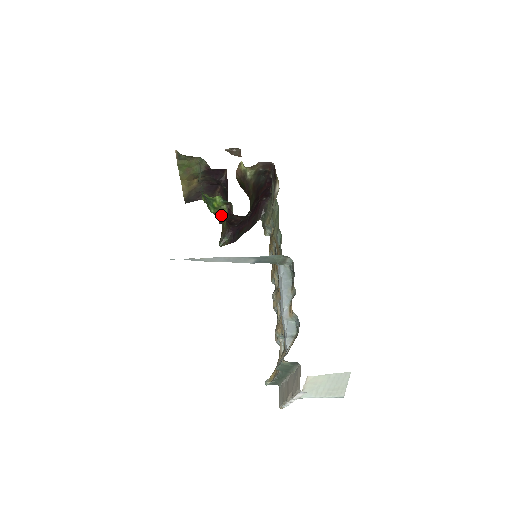
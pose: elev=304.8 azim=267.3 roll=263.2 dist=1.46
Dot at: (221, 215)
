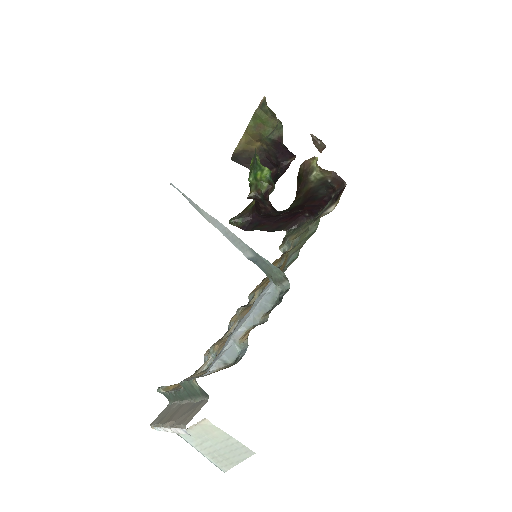
Dot at: (256, 190)
